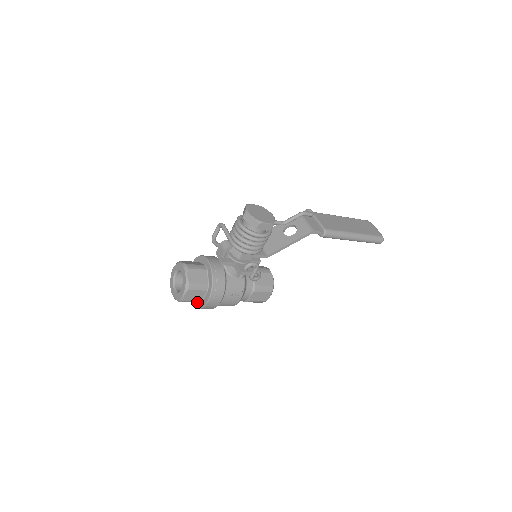
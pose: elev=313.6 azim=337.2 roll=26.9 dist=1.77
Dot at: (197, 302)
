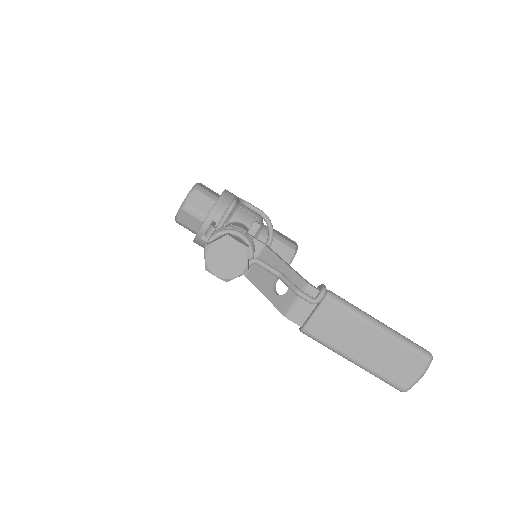
Dot at: occluded
